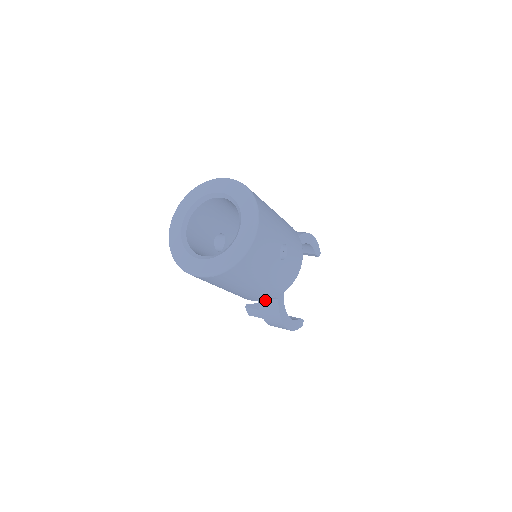
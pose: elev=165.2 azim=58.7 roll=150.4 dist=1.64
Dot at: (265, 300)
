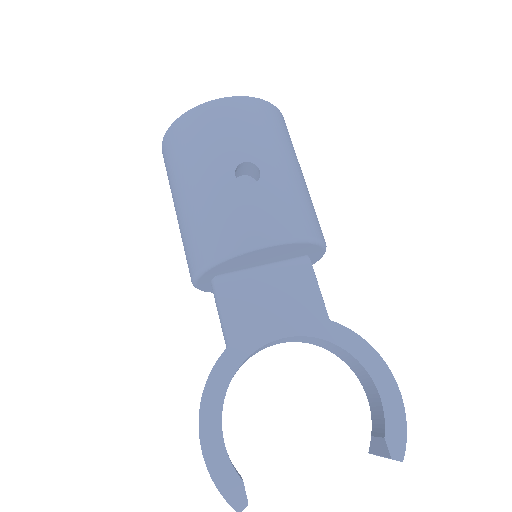
Dot at: (196, 271)
